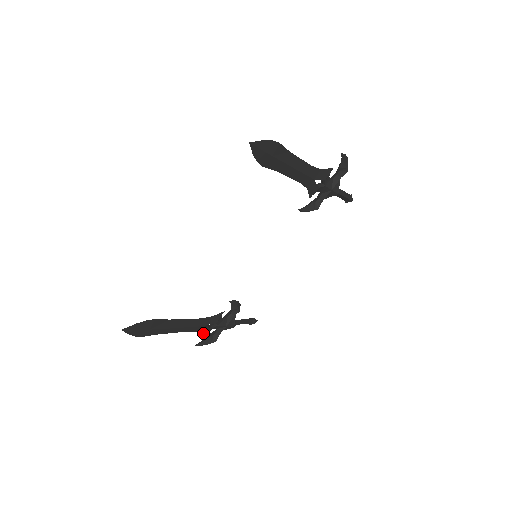
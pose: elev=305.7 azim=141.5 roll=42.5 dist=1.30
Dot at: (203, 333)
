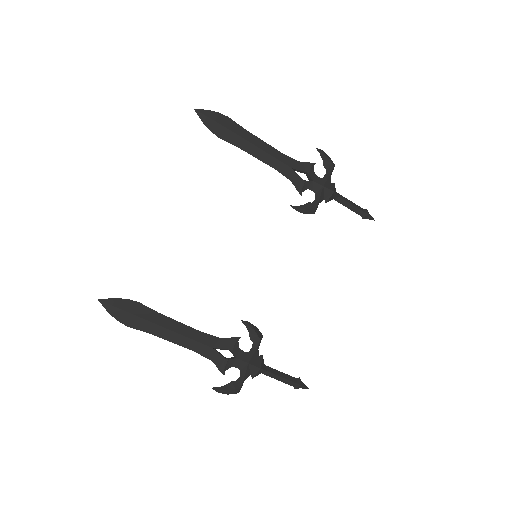
Dot at: (218, 367)
